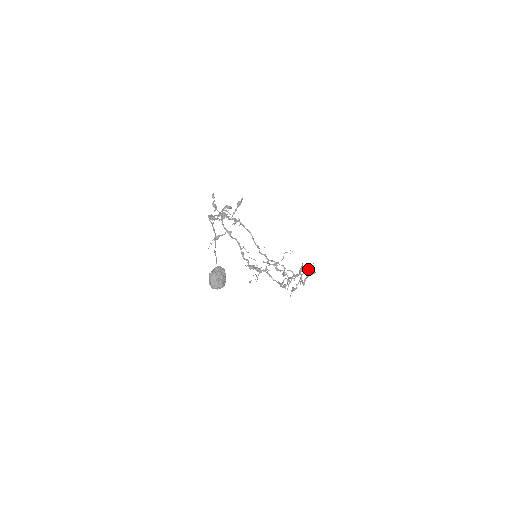
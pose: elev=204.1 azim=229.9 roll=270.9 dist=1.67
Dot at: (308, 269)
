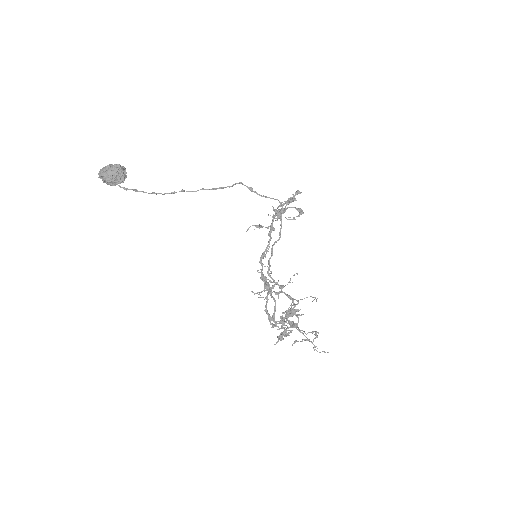
Dot at: (312, 331)
